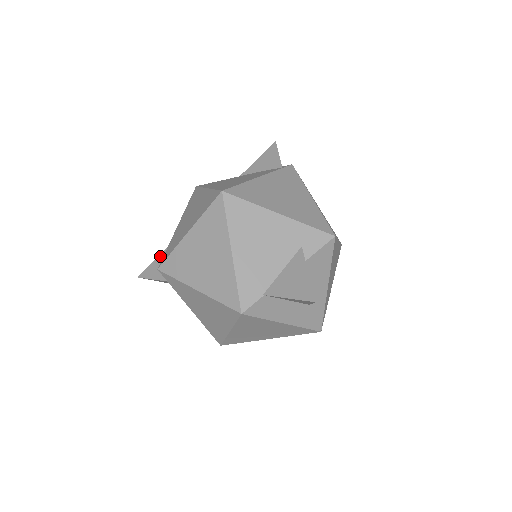
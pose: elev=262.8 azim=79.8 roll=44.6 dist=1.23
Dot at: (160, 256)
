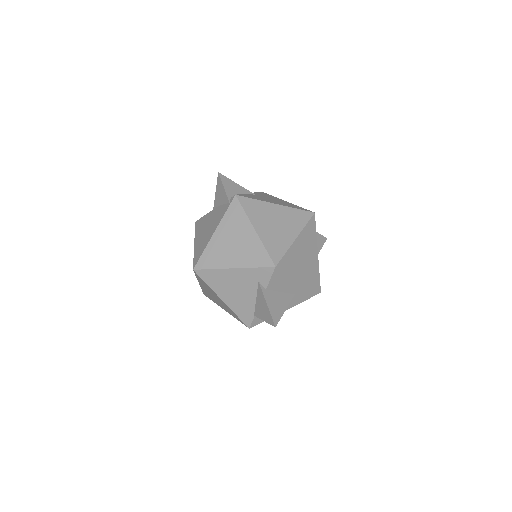
Dot at: occluded
